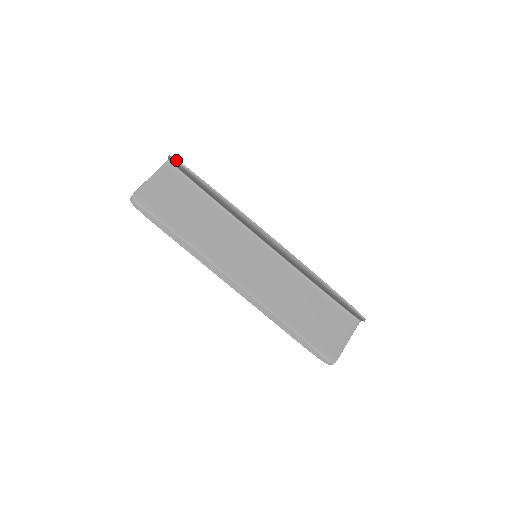
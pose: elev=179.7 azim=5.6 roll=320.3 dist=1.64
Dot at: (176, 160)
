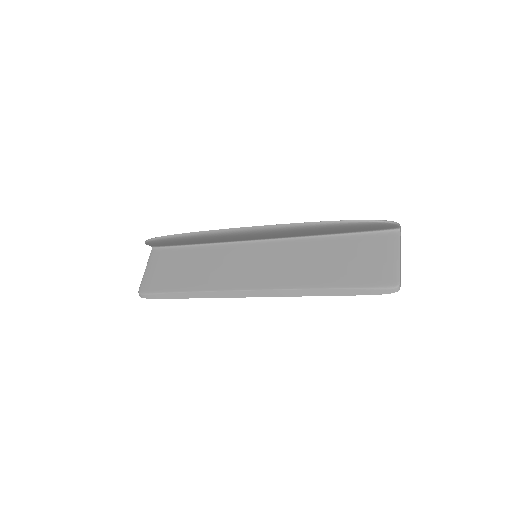
Dot at: (147, 240)
